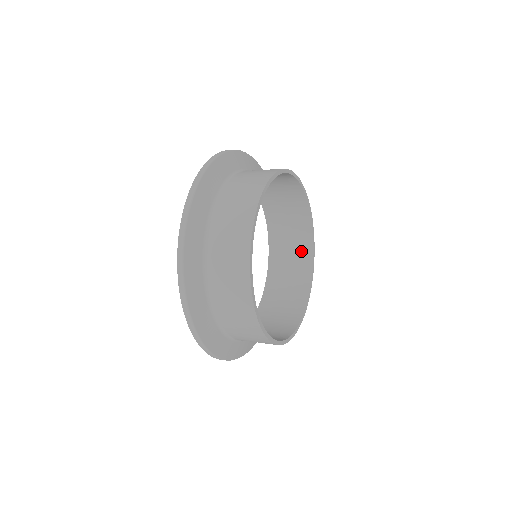
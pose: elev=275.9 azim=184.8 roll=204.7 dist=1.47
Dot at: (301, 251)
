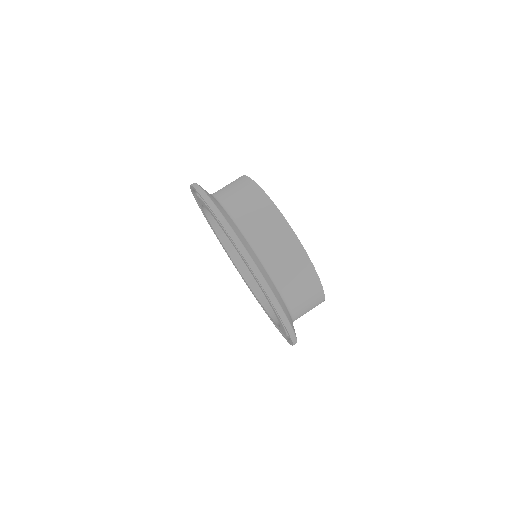
Dot at: occluded
